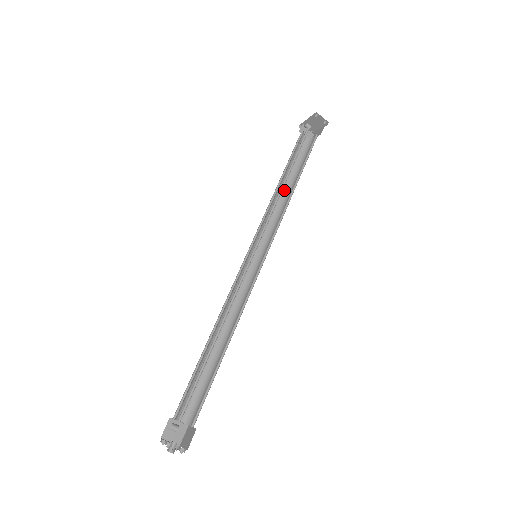
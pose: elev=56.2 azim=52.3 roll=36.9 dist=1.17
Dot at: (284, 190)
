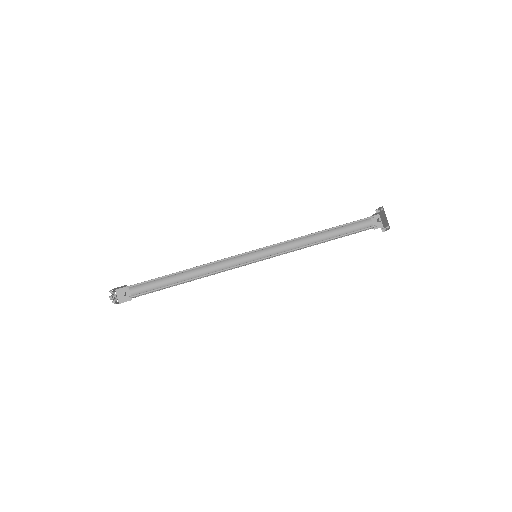
Dot at: occluded
